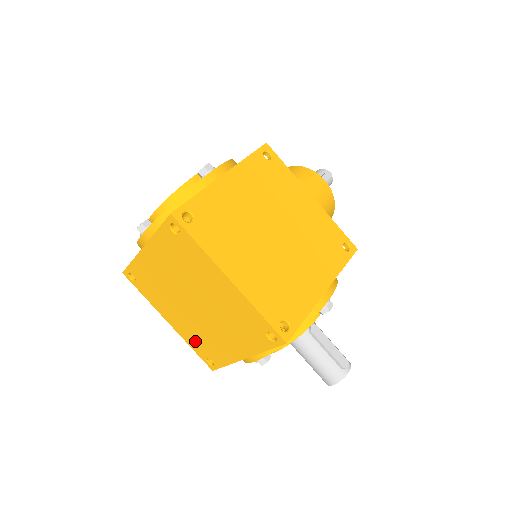
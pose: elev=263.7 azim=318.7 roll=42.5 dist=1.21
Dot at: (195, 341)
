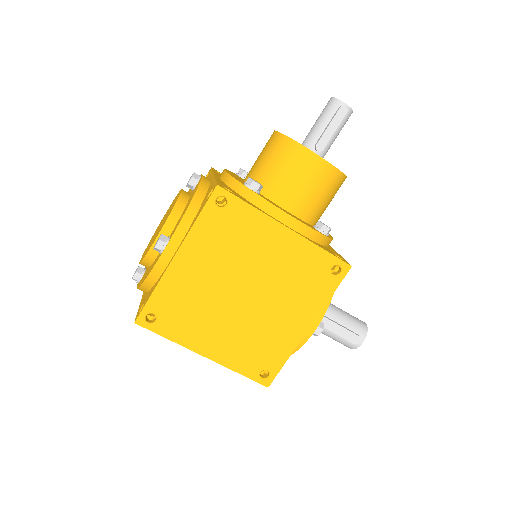
Dot at: occluded
